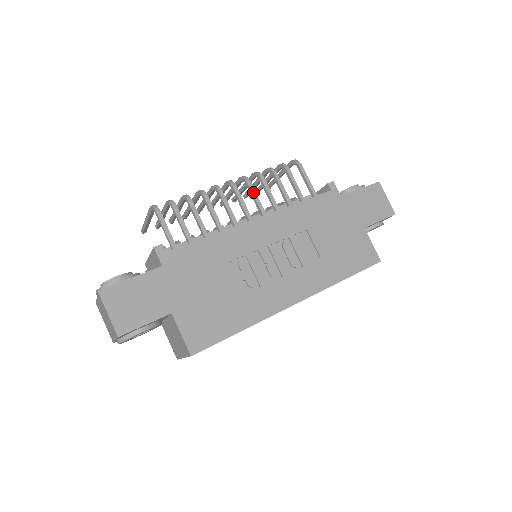
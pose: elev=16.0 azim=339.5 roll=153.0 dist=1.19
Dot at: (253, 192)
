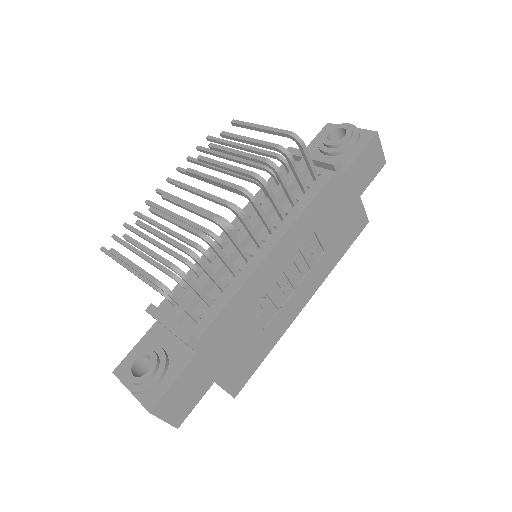
Dot at: (260, 210)
